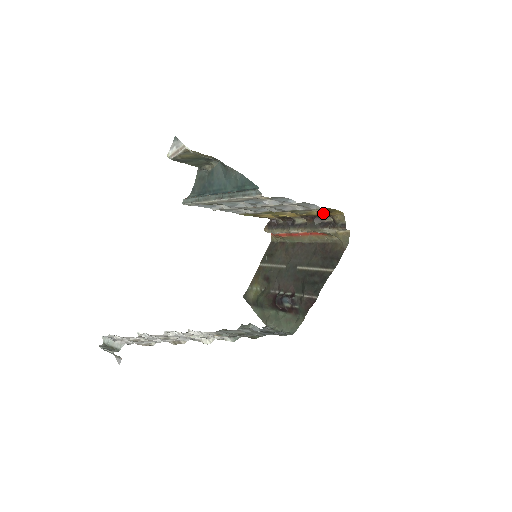
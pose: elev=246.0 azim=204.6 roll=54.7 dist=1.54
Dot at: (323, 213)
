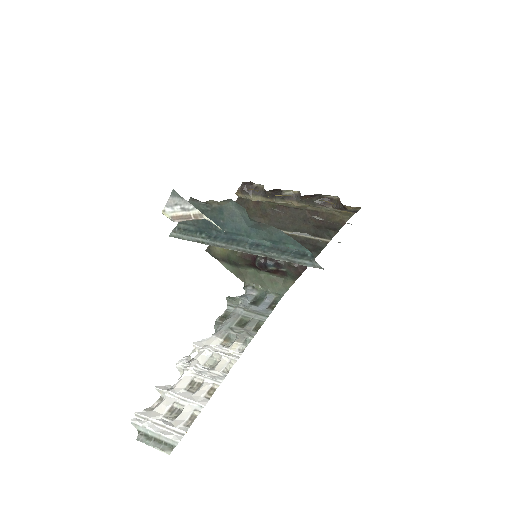
Dot at: (335, 204)
